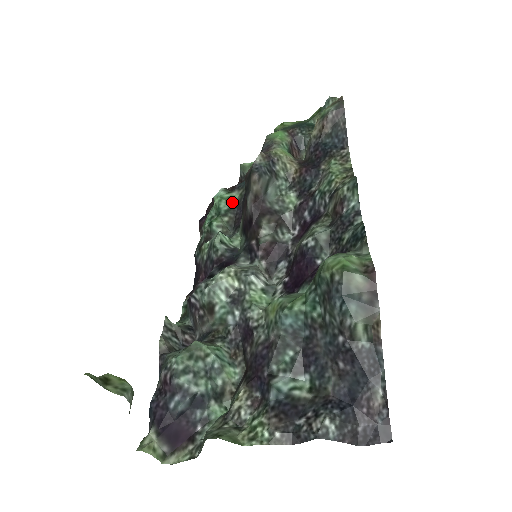
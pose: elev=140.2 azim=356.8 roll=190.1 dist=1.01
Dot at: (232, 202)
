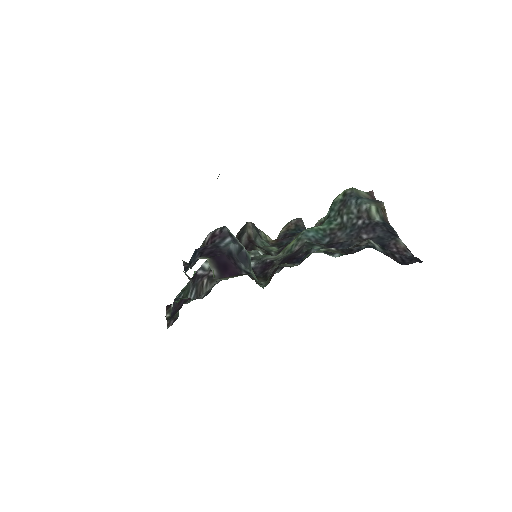
Dot at: occluded
